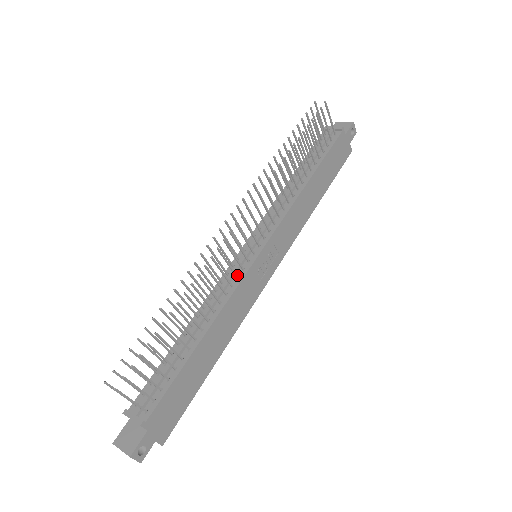
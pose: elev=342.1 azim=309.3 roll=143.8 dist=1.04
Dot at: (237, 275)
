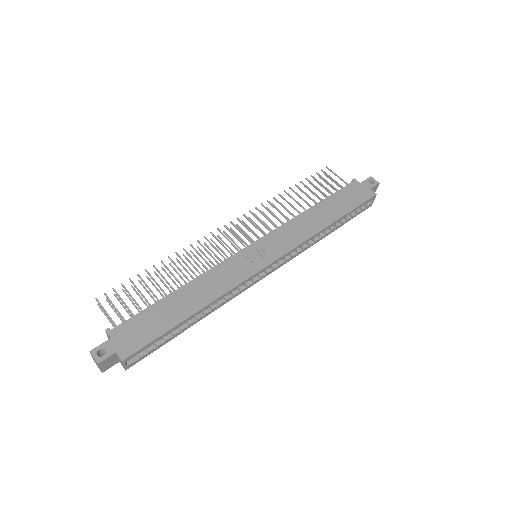
Dot at: occluded
